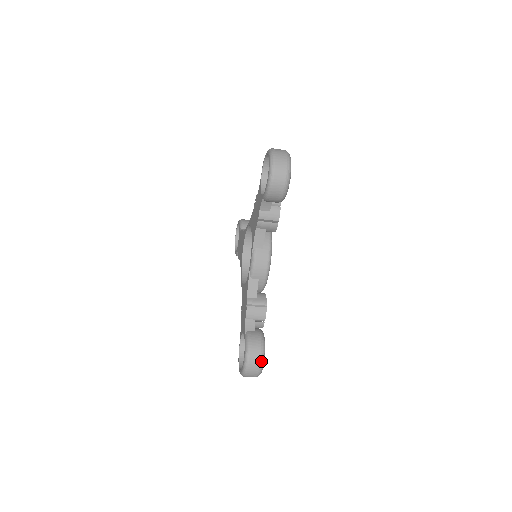
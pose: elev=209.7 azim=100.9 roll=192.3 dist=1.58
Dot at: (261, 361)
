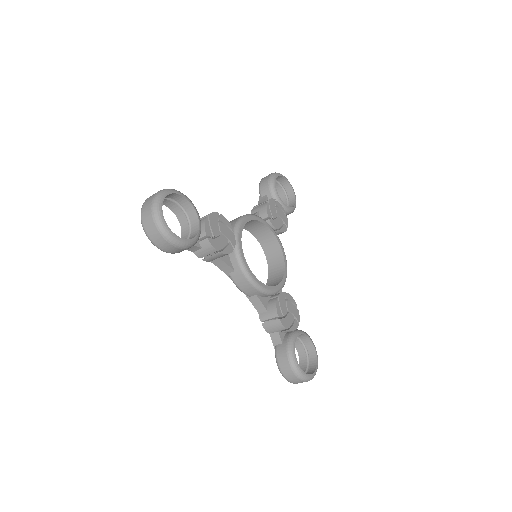
Dot at: (297, 375)
